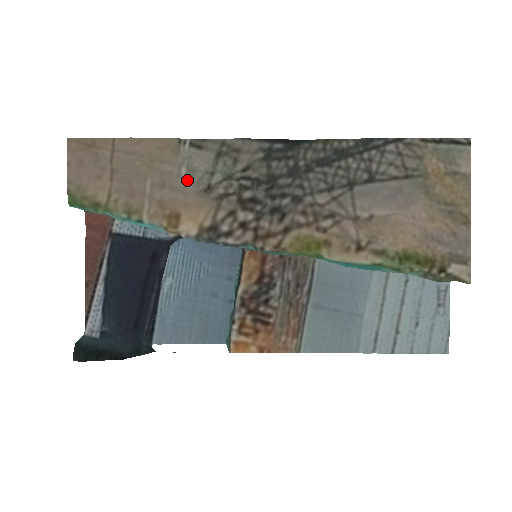
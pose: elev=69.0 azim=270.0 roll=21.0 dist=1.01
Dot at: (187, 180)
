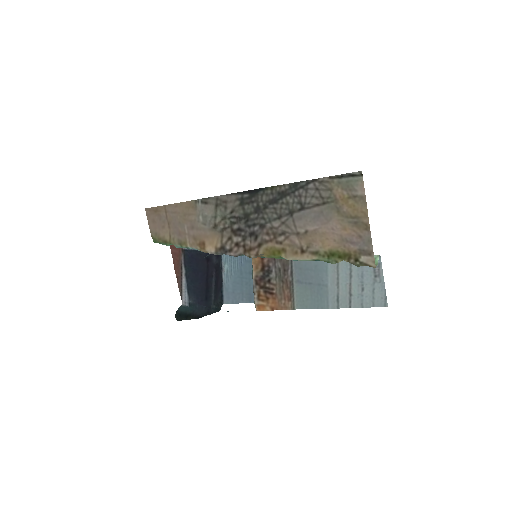
Dot at: (203, 223)
